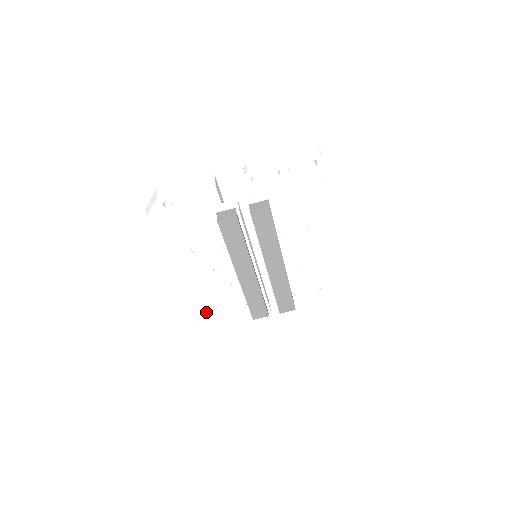
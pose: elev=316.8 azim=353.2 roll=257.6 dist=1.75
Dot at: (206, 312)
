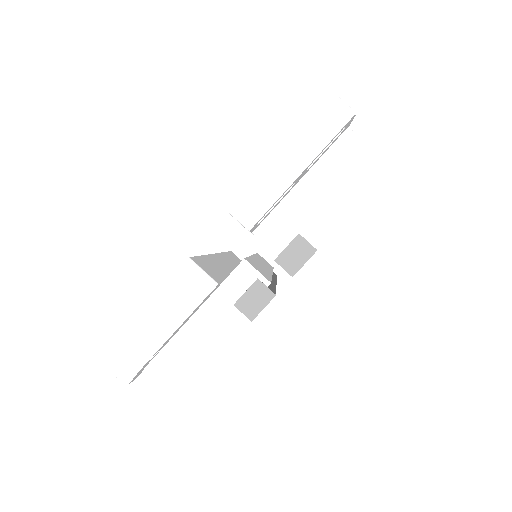
Dot at: occluded
